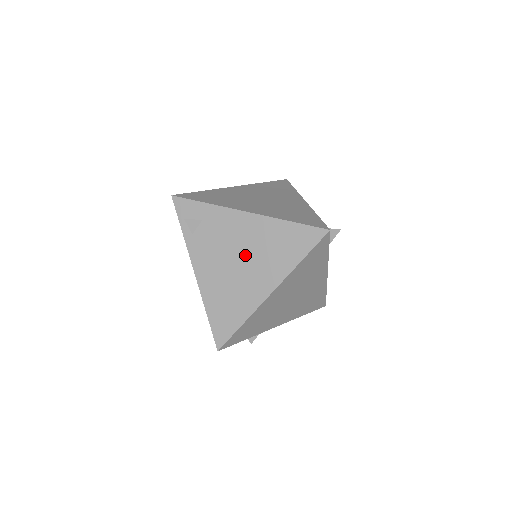
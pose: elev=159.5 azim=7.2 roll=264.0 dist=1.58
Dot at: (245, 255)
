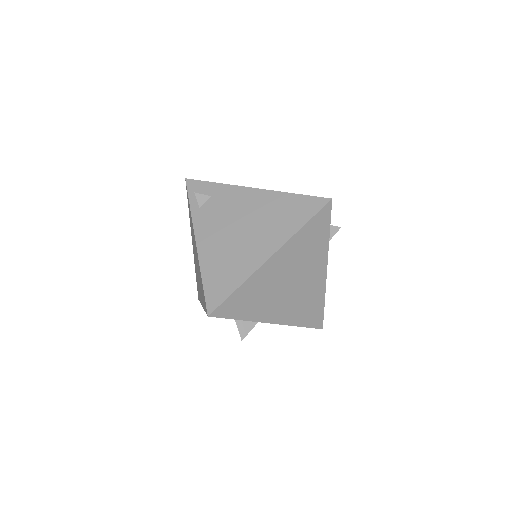
Dot at: (249, 223)
